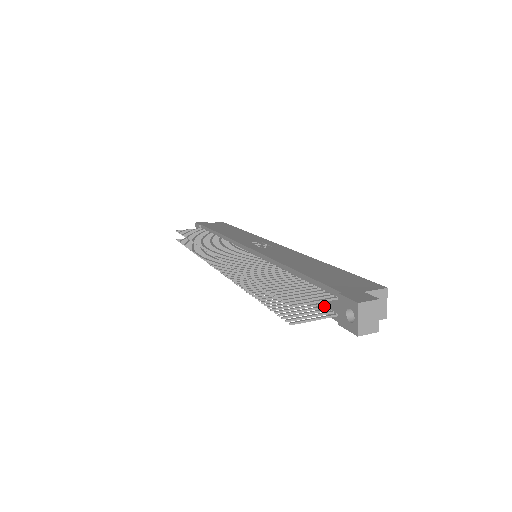
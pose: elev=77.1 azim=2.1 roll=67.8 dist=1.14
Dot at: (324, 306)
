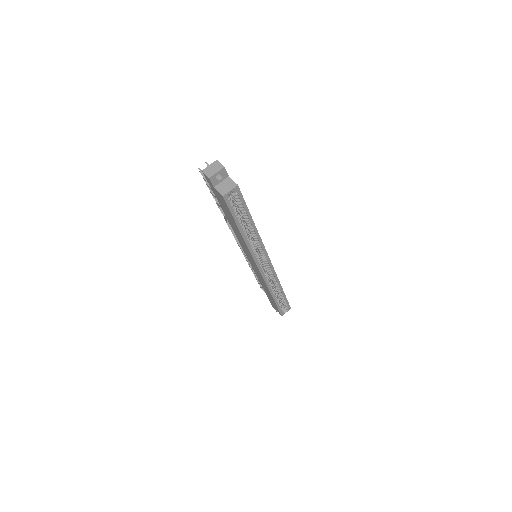
Dot at: occluded
